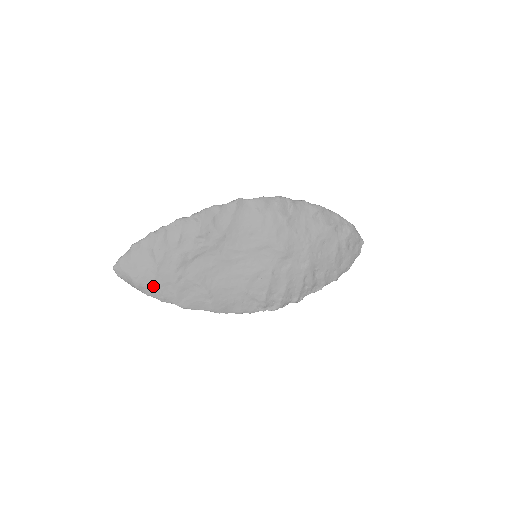
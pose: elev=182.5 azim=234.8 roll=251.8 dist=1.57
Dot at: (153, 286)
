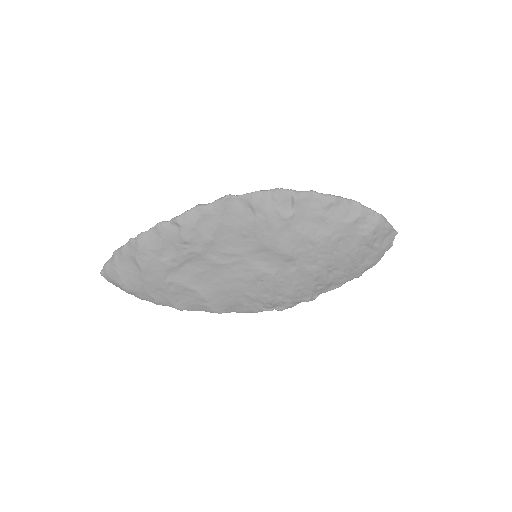
Dot at: (143, 292)
